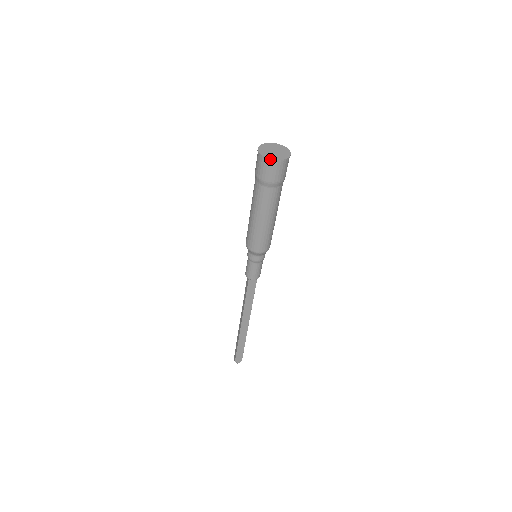
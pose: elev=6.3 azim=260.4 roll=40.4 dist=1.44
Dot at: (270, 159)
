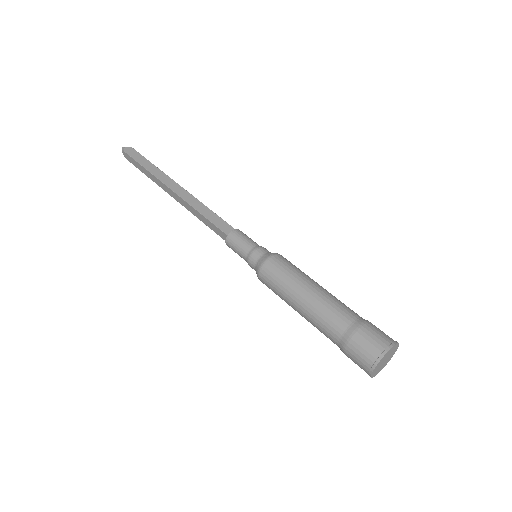
Dot at: occluded
